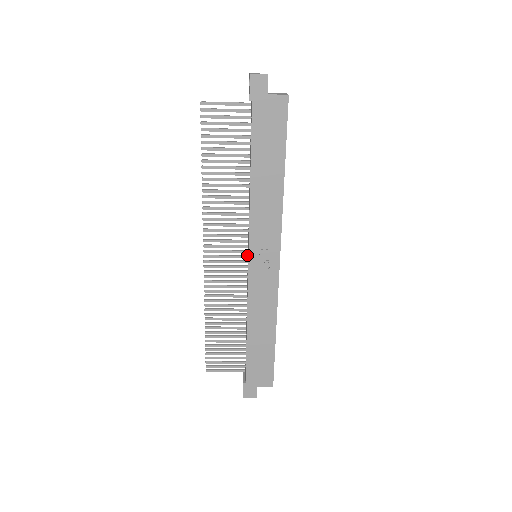
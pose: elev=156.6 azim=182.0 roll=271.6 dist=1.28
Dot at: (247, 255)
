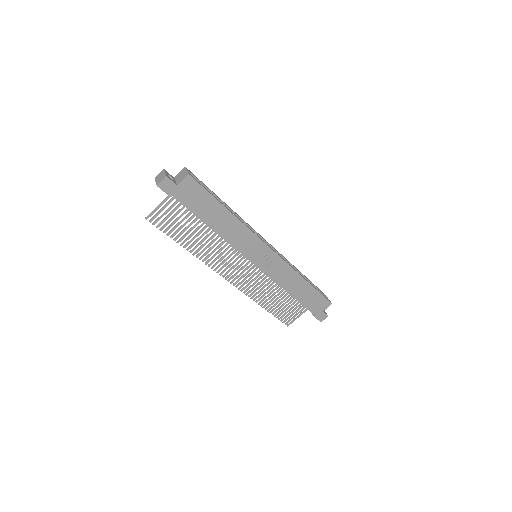
Dot at: occluded
